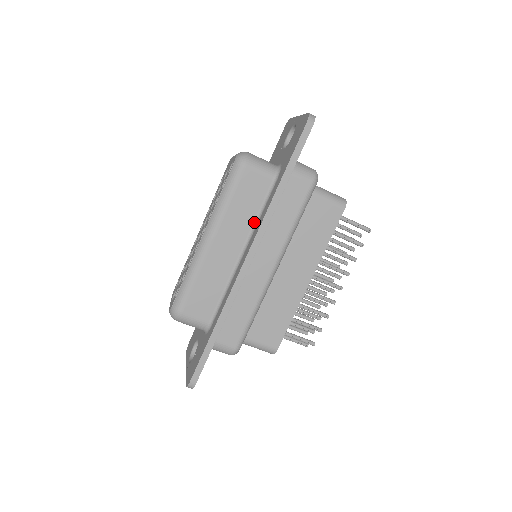
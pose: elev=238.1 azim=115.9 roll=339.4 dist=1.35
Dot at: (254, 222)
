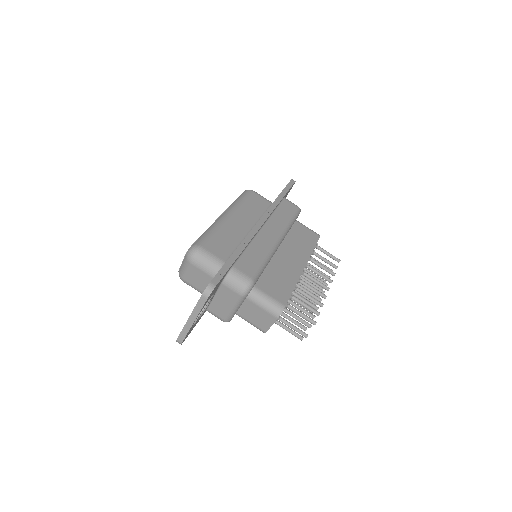
Dot at: (260, 217)
